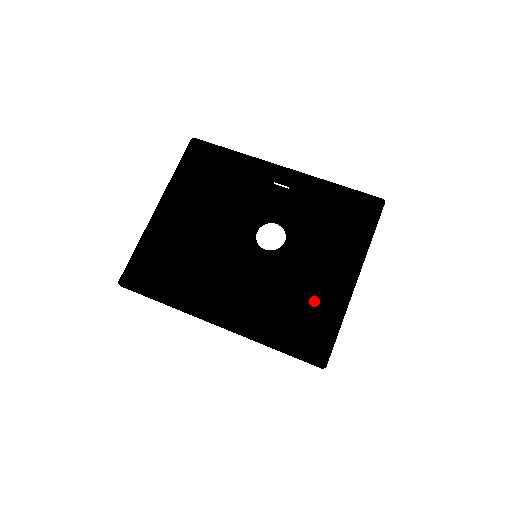
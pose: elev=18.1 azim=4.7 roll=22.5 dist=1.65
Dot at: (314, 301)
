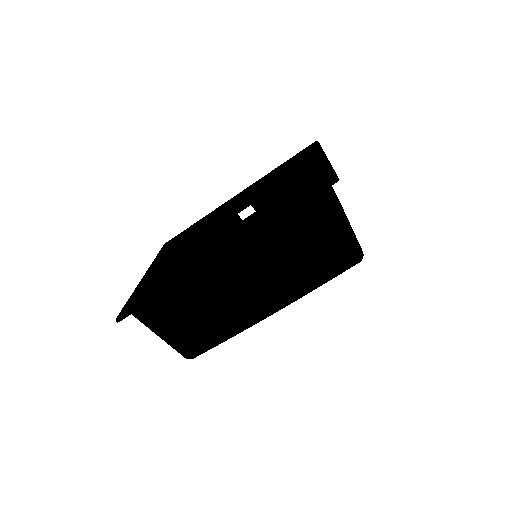
Dot at: occluded
